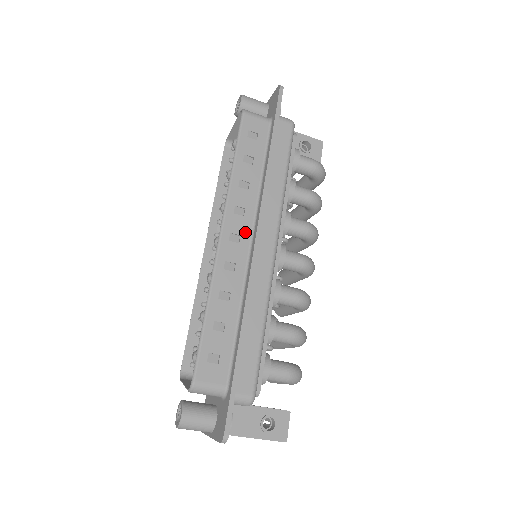
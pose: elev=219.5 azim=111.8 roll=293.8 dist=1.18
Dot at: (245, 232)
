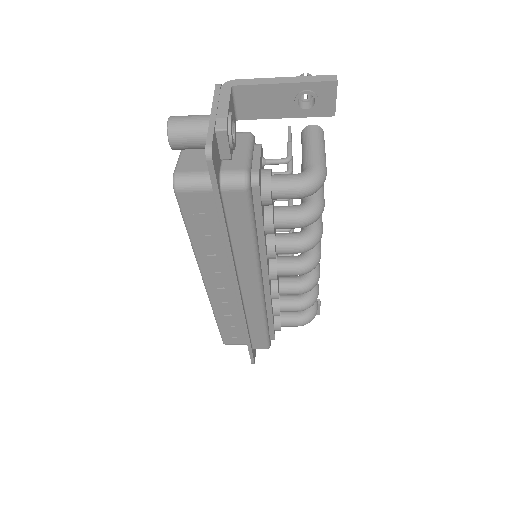
Dot at: (227, 282)
